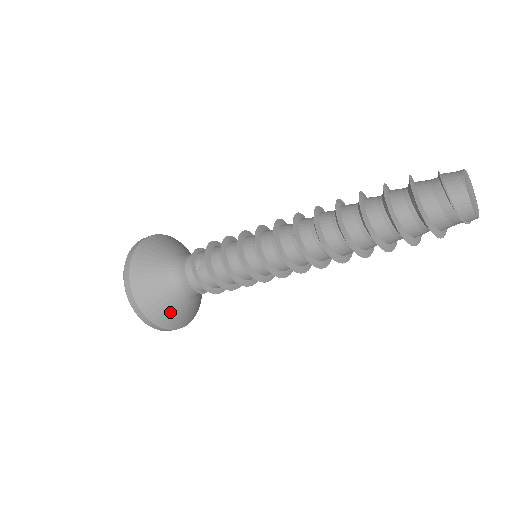
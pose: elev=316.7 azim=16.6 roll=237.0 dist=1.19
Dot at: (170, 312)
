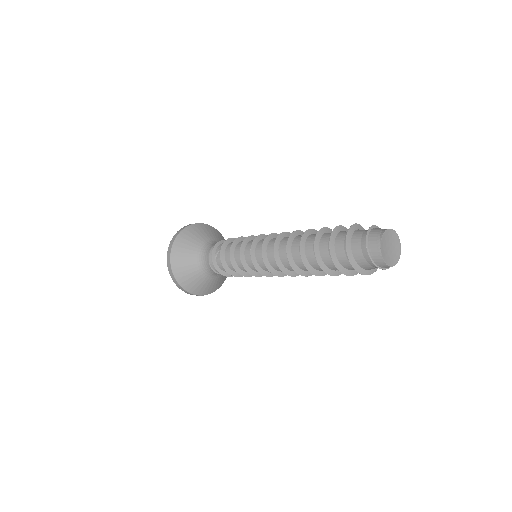
Dot at: (196, 283)
